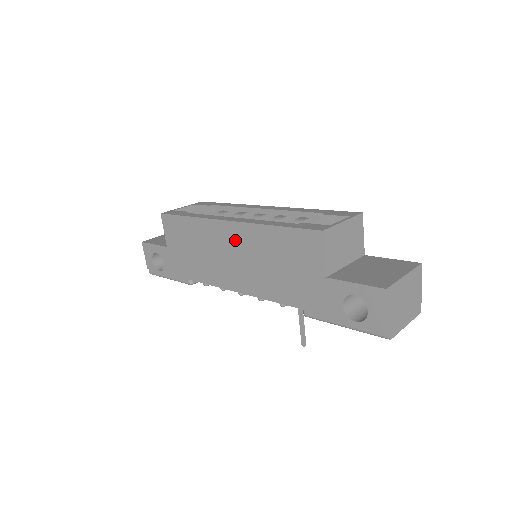
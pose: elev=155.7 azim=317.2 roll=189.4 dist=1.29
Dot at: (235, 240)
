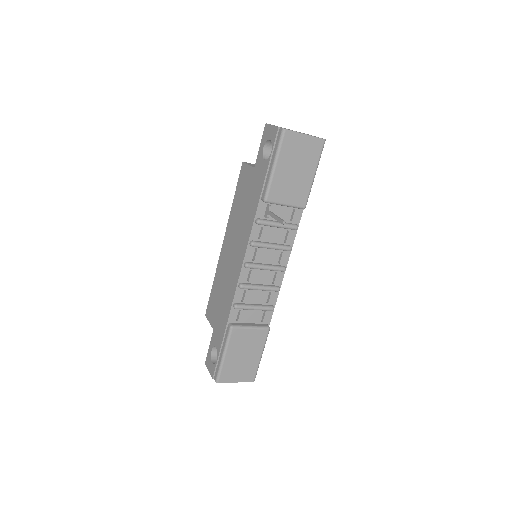
Dot at: (228, 242)
